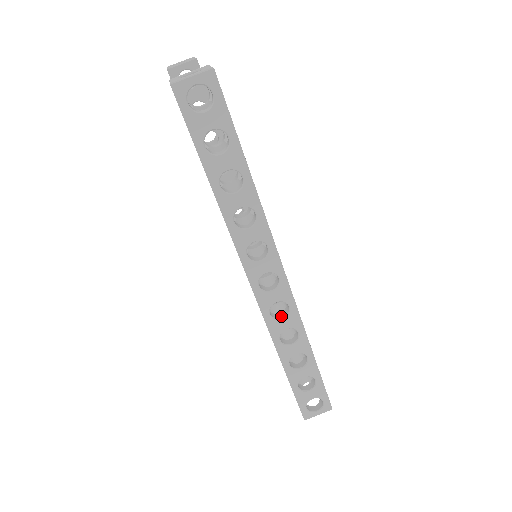
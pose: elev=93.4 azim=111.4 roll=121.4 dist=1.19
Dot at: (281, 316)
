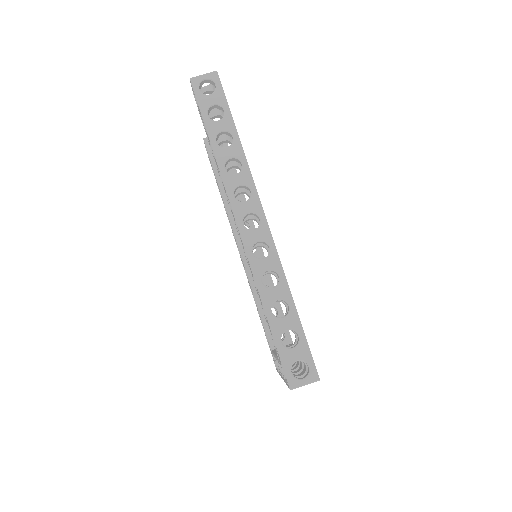
Dot at: (263, 258)
